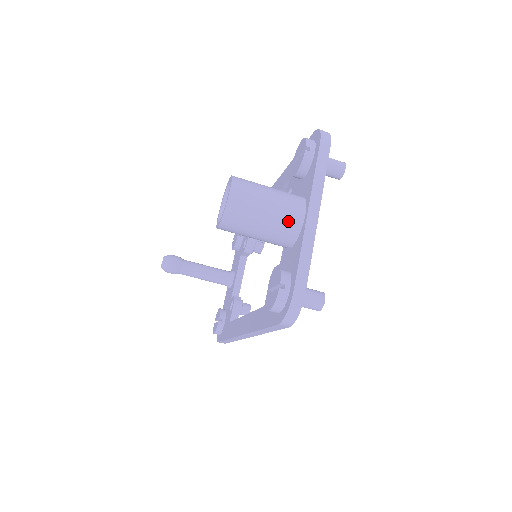
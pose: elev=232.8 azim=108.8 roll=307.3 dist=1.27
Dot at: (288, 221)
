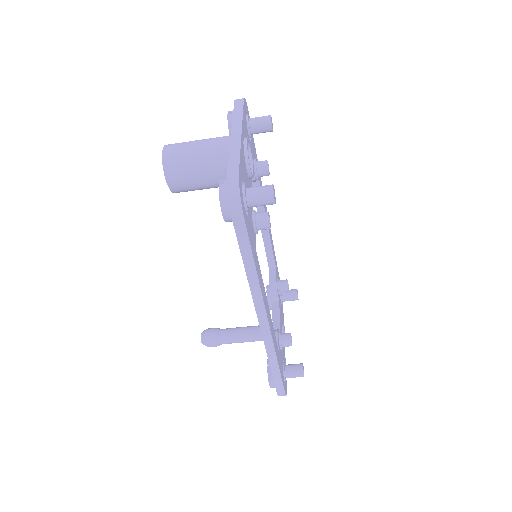
Dot at: (218, 147)
